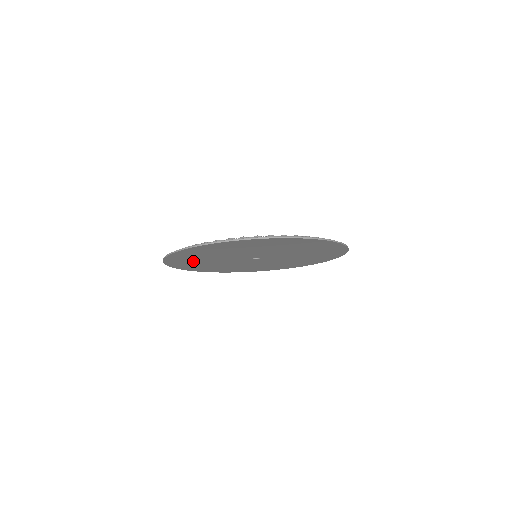
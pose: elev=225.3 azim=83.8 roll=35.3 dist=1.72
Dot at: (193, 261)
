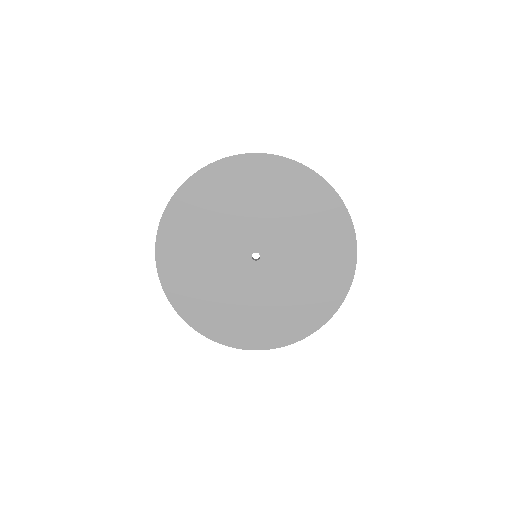
Dot at: (187, 249)
